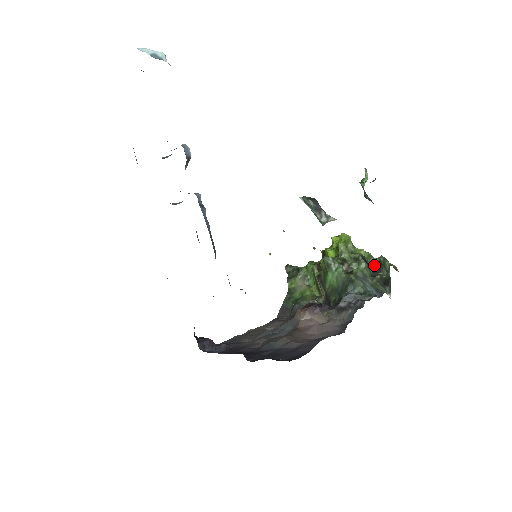
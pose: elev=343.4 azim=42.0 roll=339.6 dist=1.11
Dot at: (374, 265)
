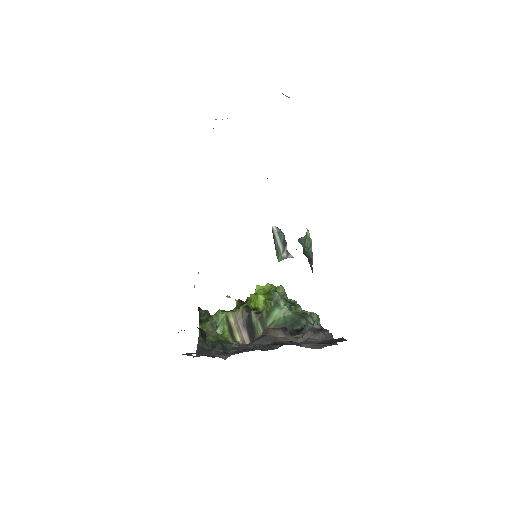
Dot at: occluded
